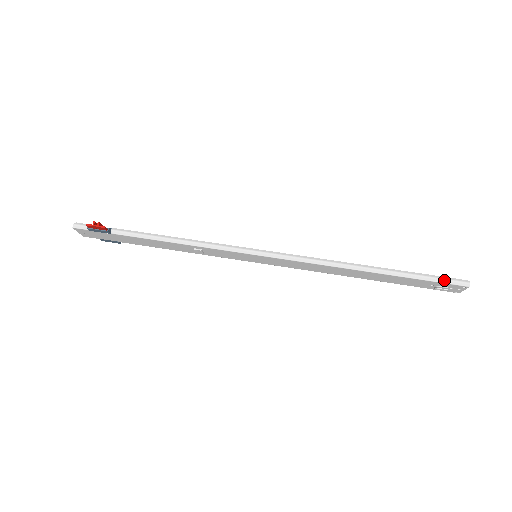
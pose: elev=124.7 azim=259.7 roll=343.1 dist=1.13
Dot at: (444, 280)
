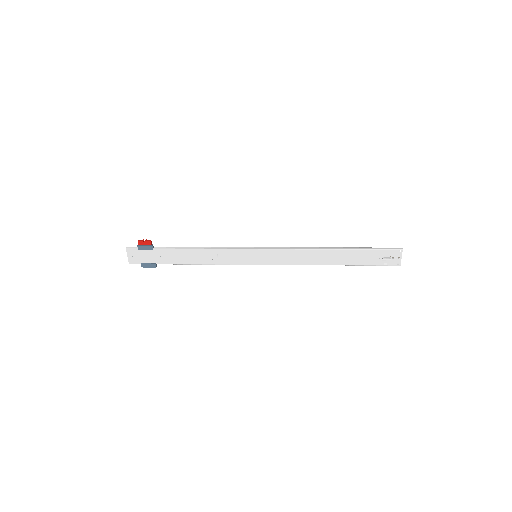
Dot at: (385, 248)
